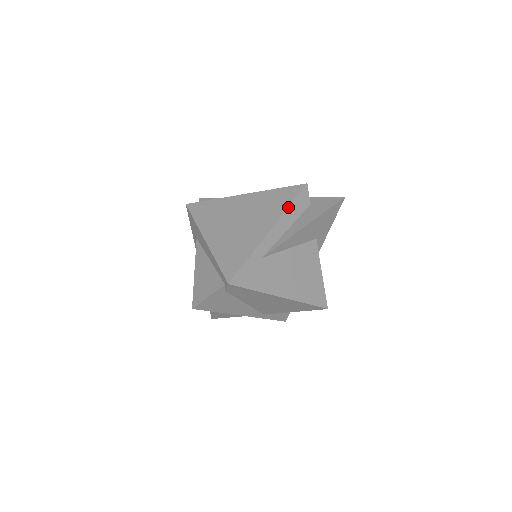
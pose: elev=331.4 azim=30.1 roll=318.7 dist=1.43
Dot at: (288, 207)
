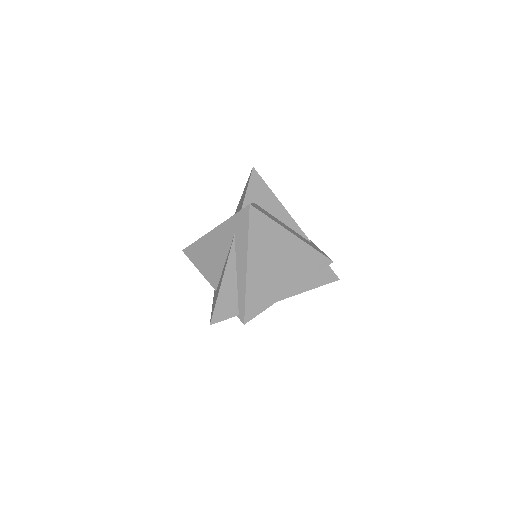
Dot at: occluded
